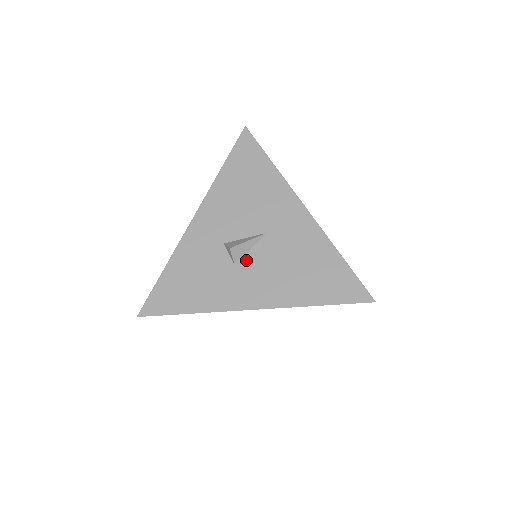
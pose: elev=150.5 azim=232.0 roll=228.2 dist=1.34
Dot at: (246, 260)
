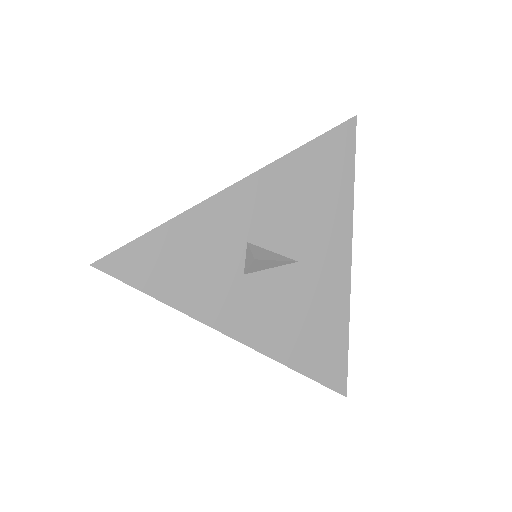
Dot at: (259, 278)
